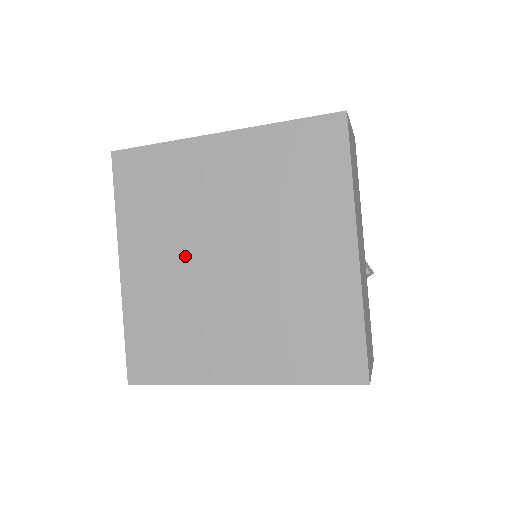
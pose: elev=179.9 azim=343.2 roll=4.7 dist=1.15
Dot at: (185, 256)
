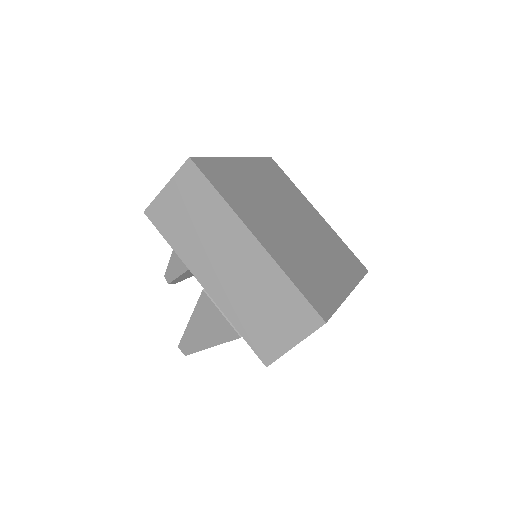
Dot at: (278, 224)
